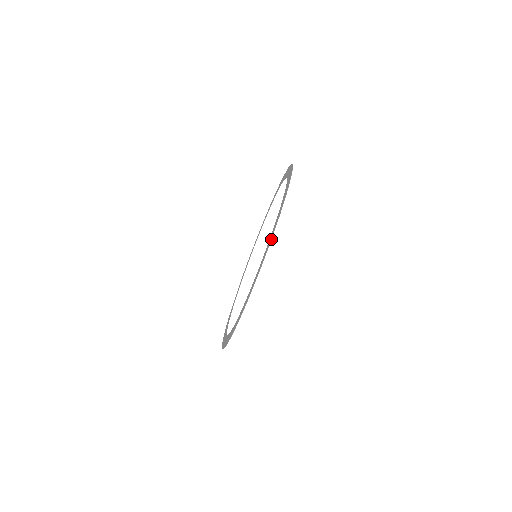
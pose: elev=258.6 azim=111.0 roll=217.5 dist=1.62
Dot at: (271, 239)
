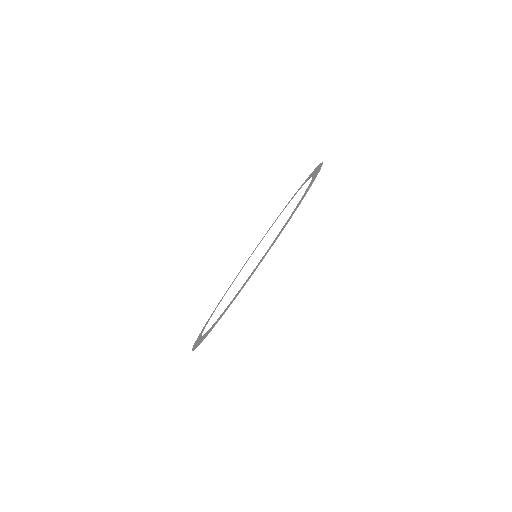
Dot at: (234, 299)
